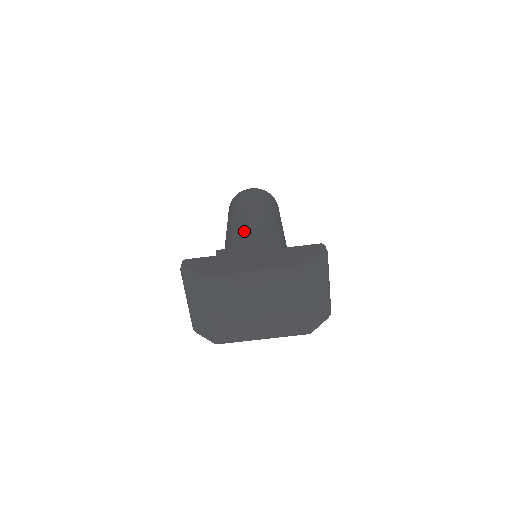
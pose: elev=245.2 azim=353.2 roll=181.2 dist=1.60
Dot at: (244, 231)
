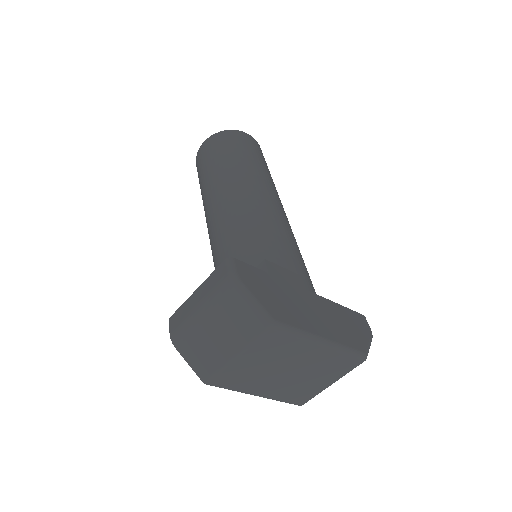
Dot at: (278, 232)
